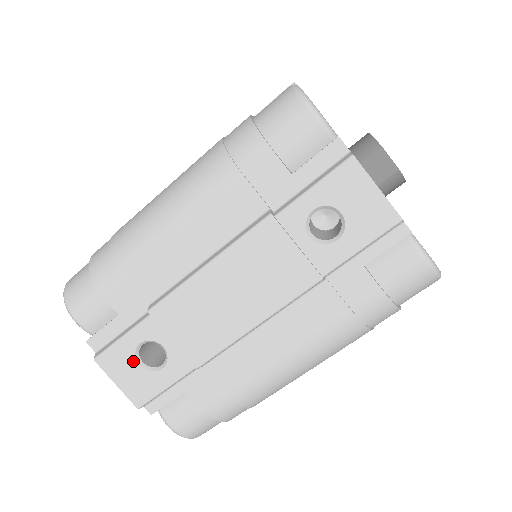
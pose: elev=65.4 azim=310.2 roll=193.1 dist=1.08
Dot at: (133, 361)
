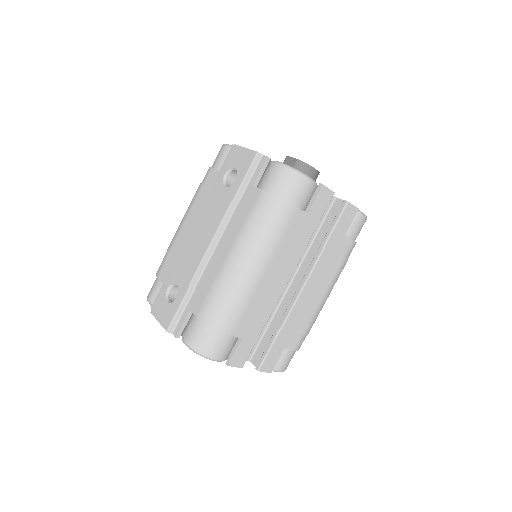
Dot at: (165, 302)
